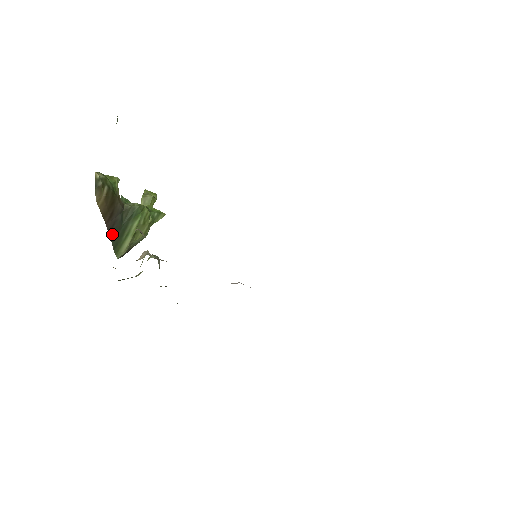
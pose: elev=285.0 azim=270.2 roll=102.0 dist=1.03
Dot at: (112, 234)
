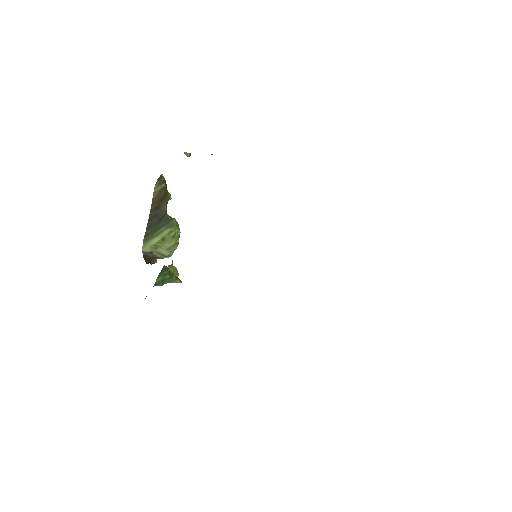
Dot at: (150, 224)
